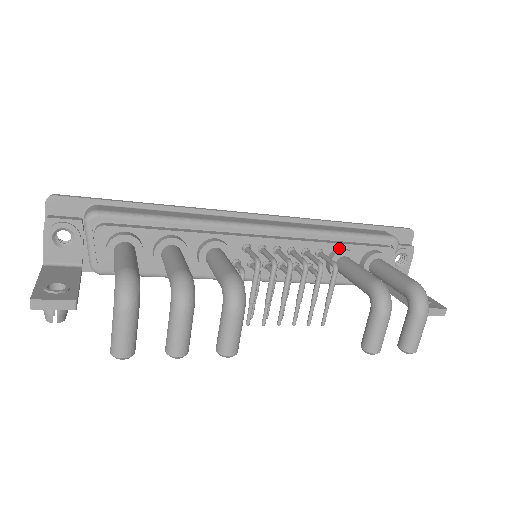
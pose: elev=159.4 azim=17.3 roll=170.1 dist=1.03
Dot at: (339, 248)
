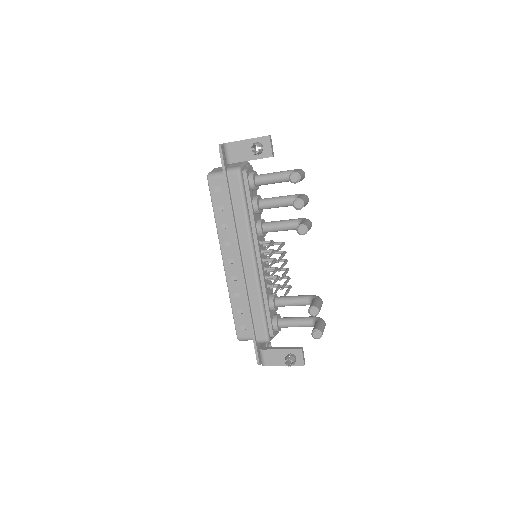
Dot at: occluded
